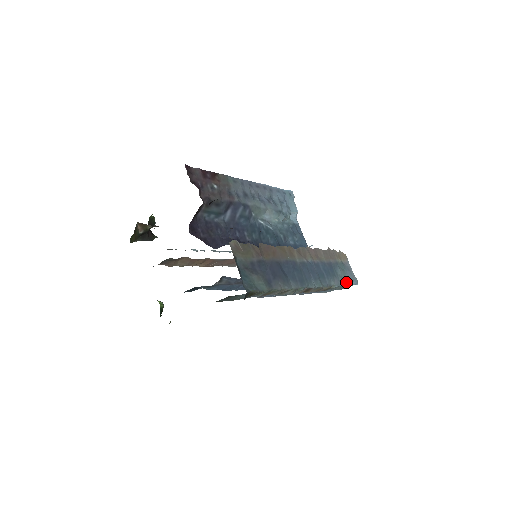
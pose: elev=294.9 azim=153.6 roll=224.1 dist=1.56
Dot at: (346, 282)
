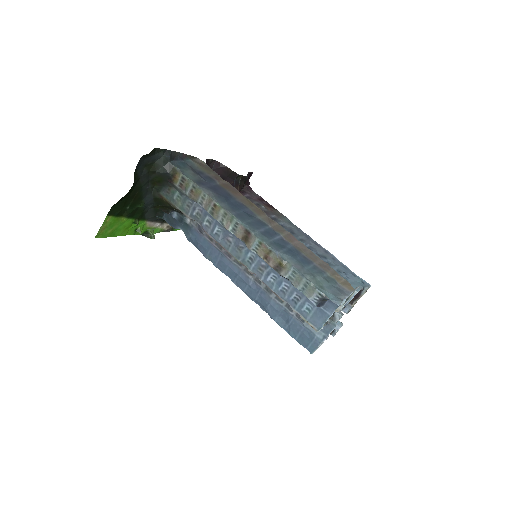
Dot at: (318, 285)
